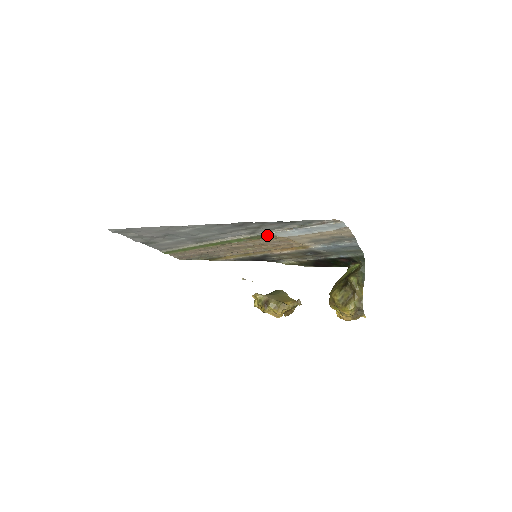
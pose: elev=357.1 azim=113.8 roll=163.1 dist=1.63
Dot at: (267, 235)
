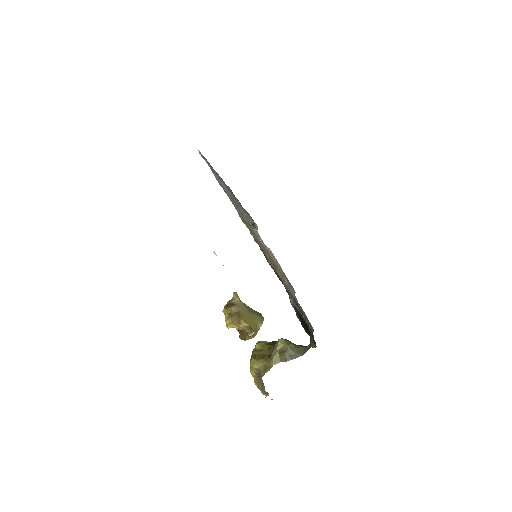
Dot at: occluded
